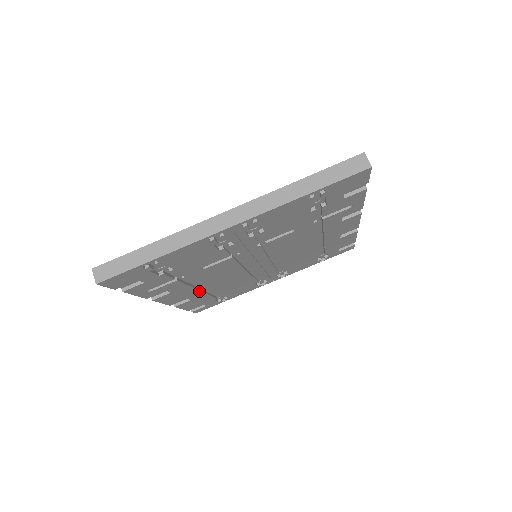
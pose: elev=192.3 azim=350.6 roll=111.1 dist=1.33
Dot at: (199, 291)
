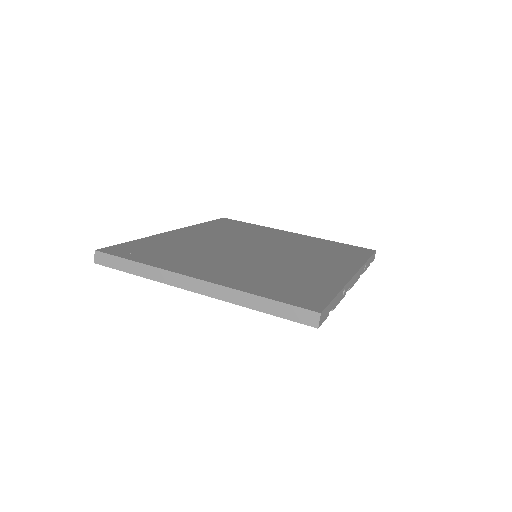
Dot at: occluded
